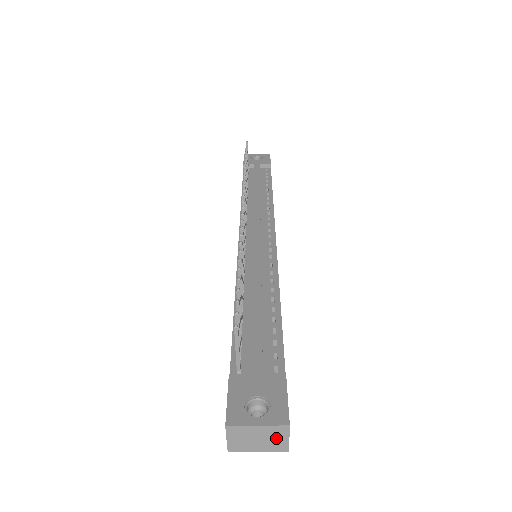
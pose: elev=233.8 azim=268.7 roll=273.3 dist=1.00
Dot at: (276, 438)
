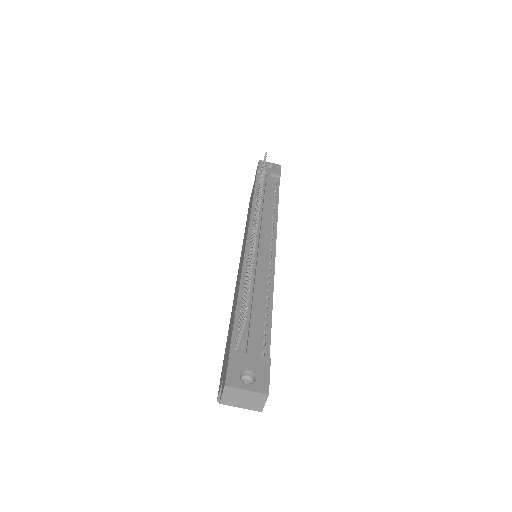
Dot at: (256, 401)
